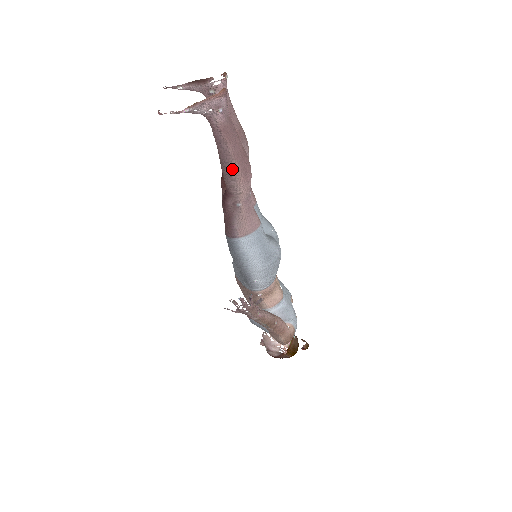
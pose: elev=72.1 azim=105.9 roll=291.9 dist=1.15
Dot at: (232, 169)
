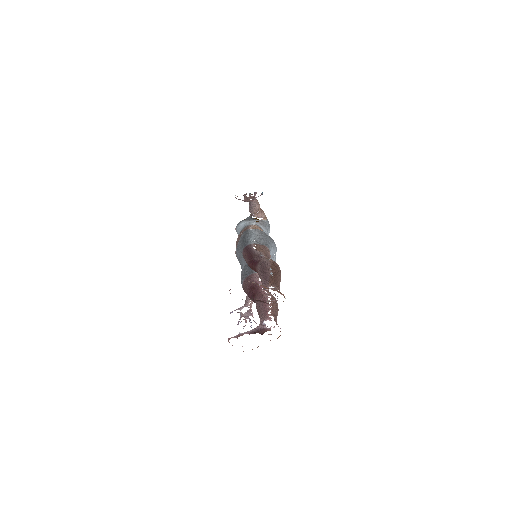
Dot at: occluded
